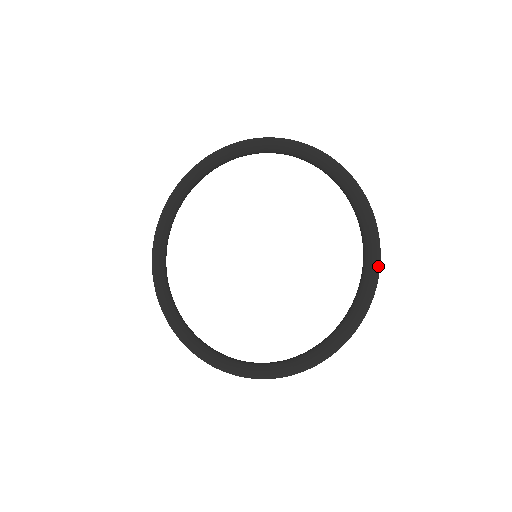
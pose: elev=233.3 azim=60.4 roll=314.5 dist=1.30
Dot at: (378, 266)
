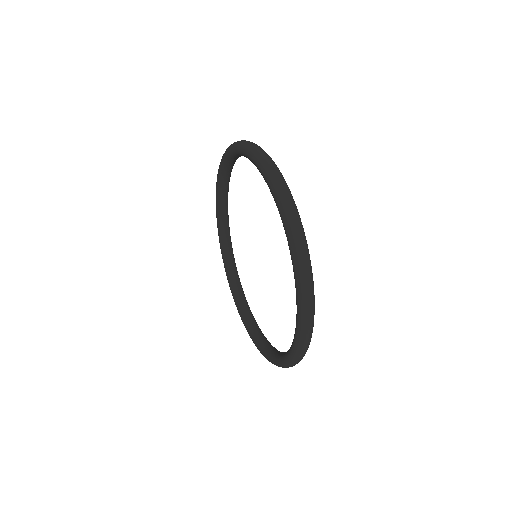
Dot at: (304, 332)
